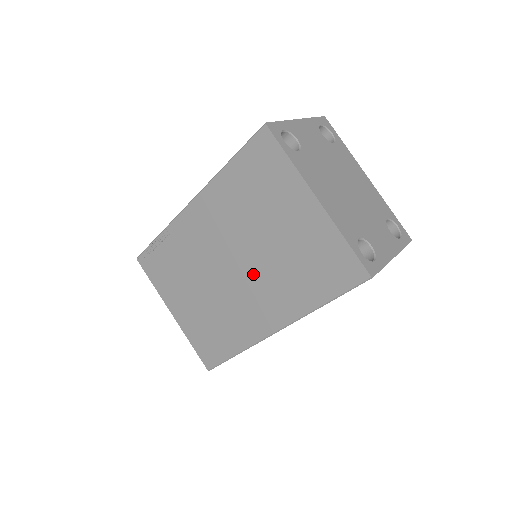
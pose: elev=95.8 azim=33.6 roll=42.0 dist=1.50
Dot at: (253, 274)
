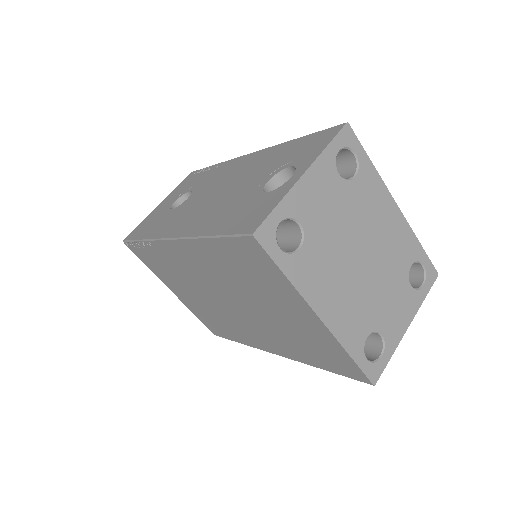
Dot at: (250, 318)
